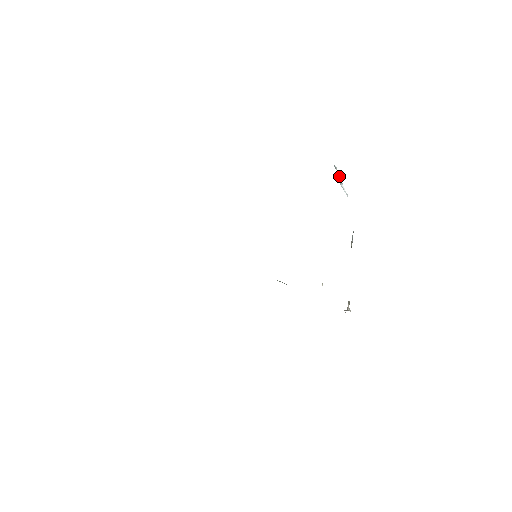
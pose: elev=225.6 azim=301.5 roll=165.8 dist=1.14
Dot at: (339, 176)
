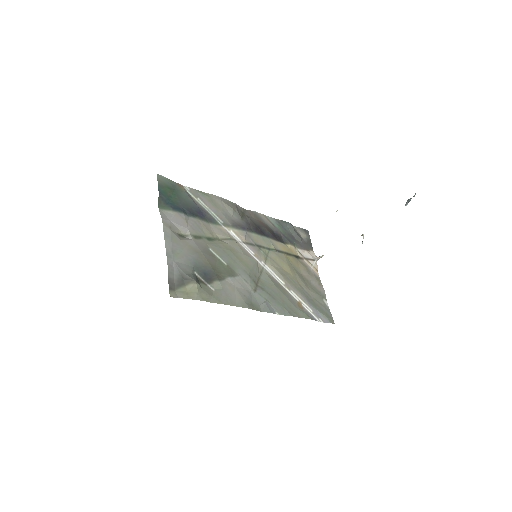
Dot at: occluded
